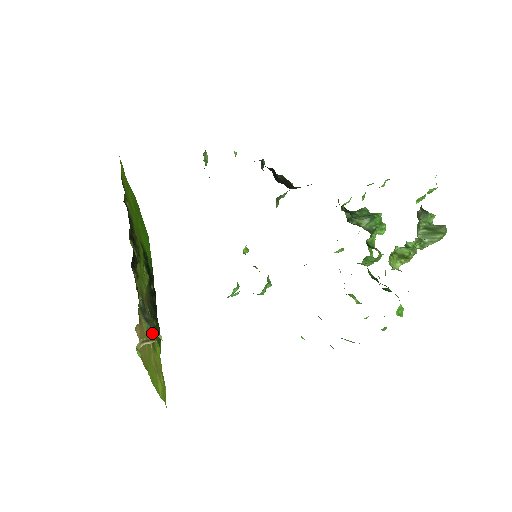
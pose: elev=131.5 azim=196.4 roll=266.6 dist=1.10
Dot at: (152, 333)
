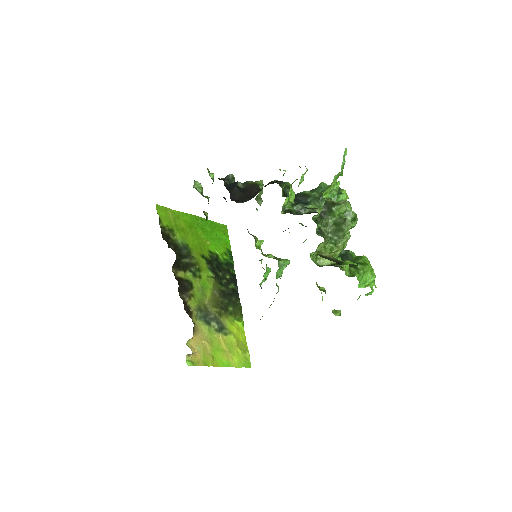
Dot at: (223, 323)
